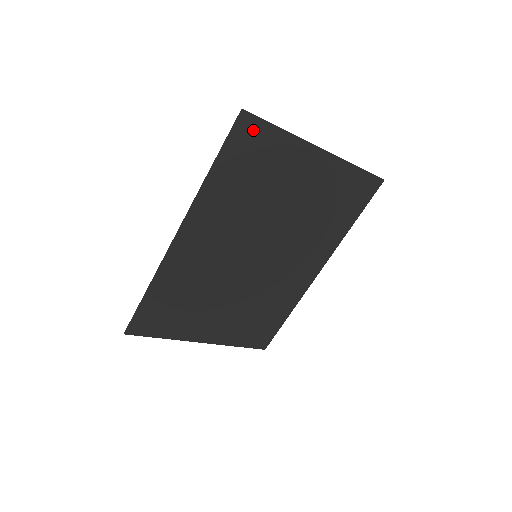
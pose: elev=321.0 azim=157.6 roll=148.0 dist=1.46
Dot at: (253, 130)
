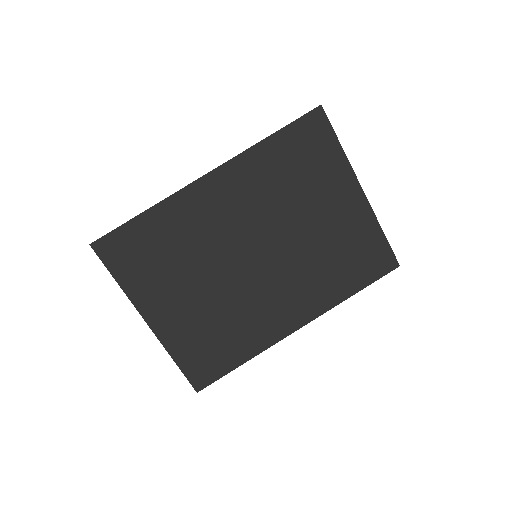
Dot at: (320, 129)
